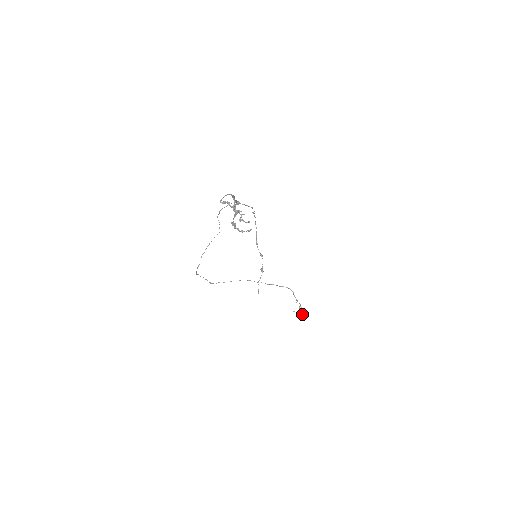
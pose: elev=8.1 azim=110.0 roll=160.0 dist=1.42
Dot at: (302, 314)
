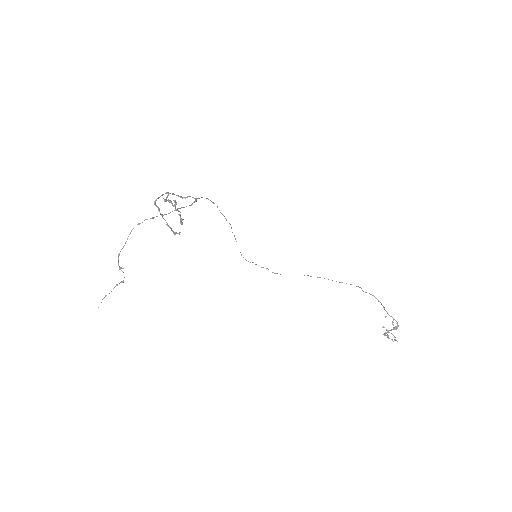
Dot at: (385, 334)
